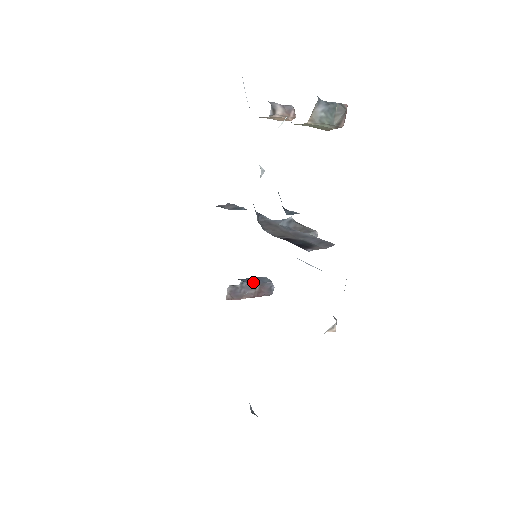
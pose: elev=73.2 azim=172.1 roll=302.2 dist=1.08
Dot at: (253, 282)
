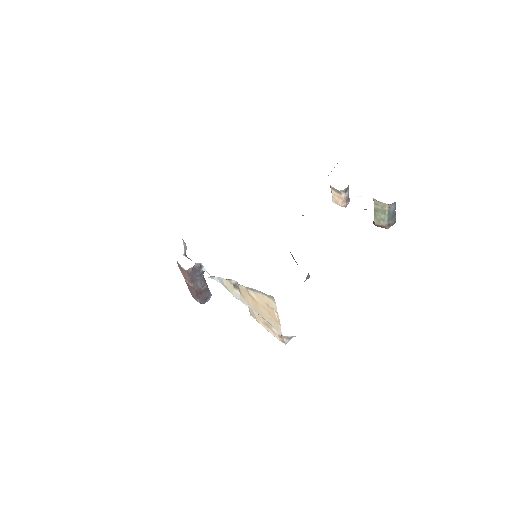
Dot at: occluded
